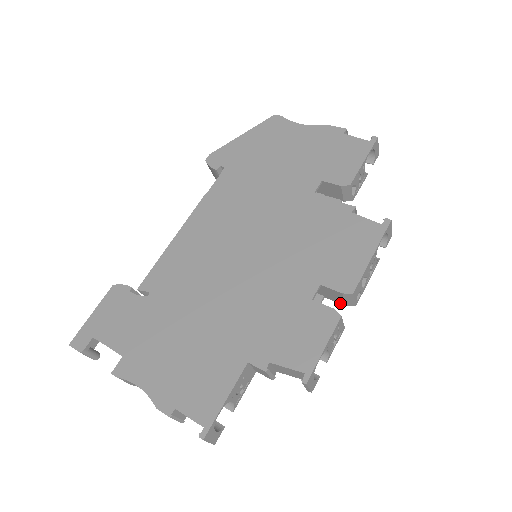
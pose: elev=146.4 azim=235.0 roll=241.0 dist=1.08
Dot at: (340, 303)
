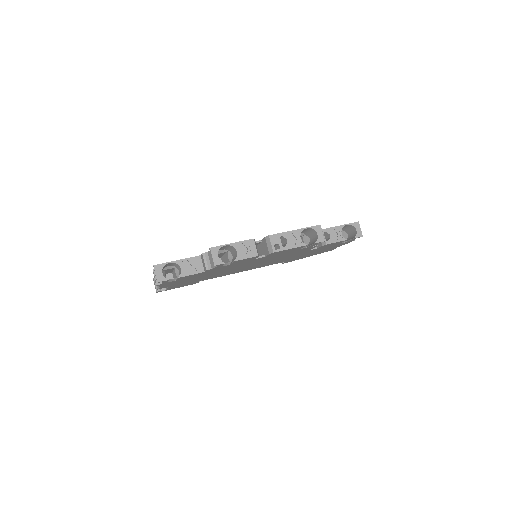
Dot at: (268, 254)
